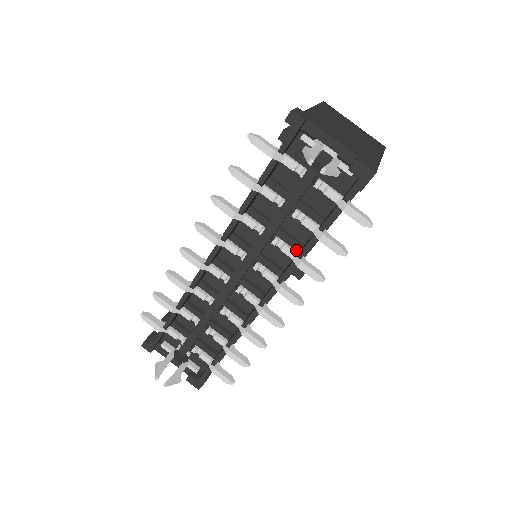
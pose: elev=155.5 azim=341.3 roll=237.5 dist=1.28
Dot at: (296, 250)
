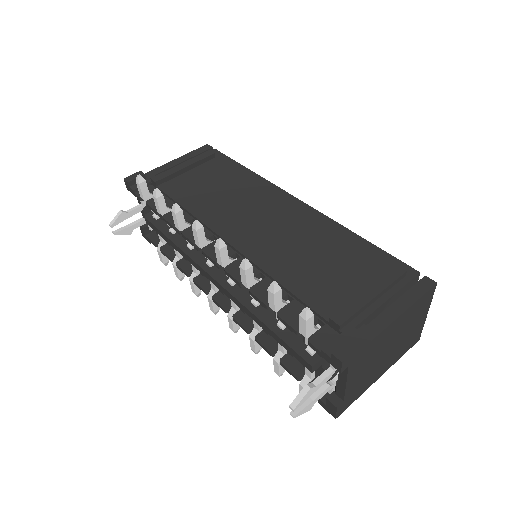
Dot at: occluded
